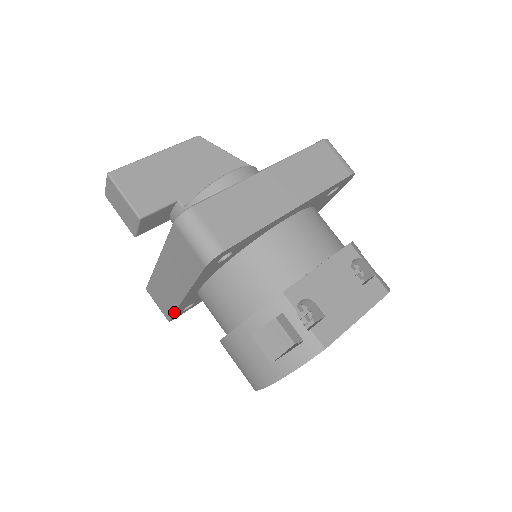
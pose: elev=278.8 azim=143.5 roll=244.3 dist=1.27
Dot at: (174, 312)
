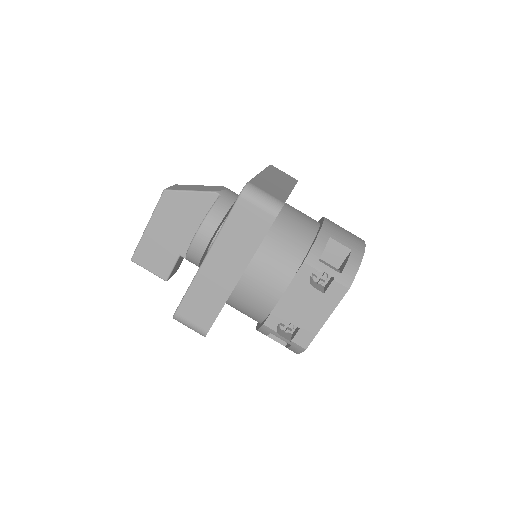
Dot at: occluded
